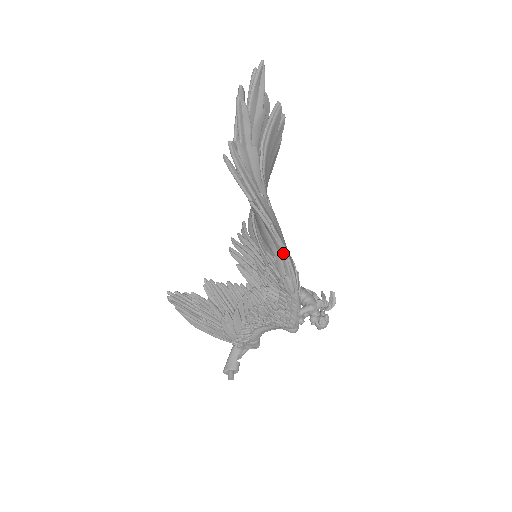
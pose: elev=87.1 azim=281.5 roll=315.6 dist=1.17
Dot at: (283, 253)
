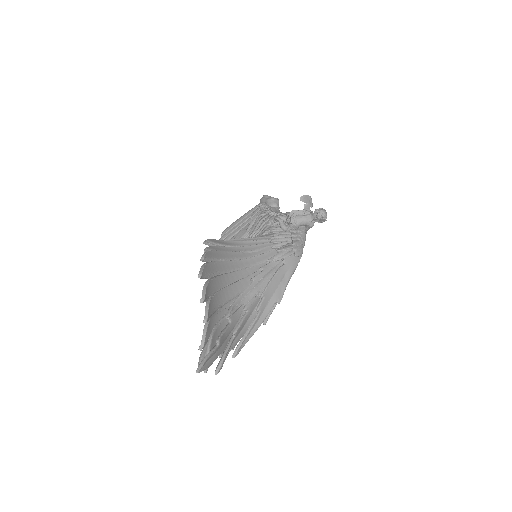
Dot at: (289, 280)
